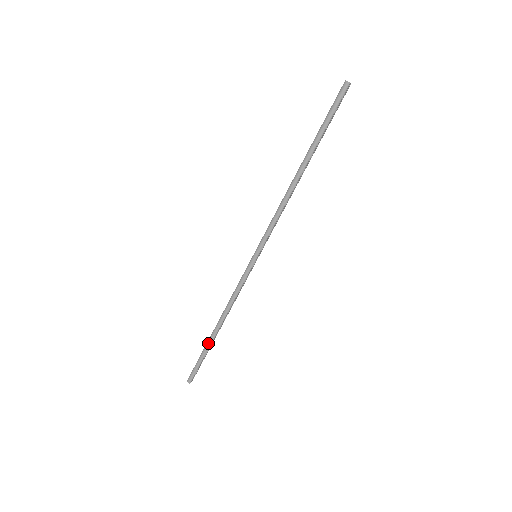
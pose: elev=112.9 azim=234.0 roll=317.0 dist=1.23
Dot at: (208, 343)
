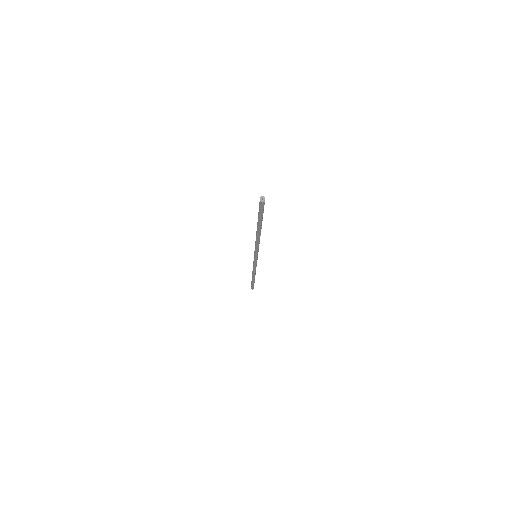
Dot at: (252, 280)
